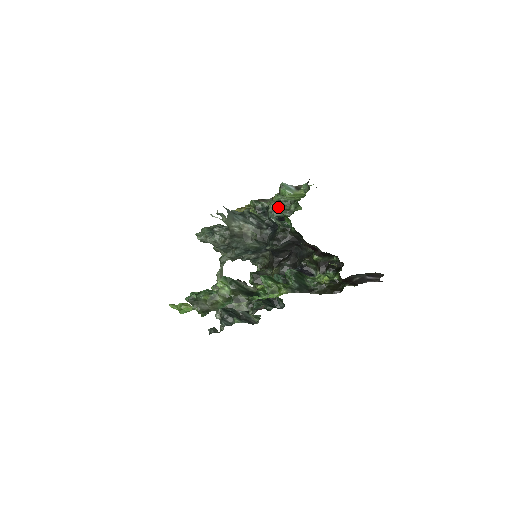
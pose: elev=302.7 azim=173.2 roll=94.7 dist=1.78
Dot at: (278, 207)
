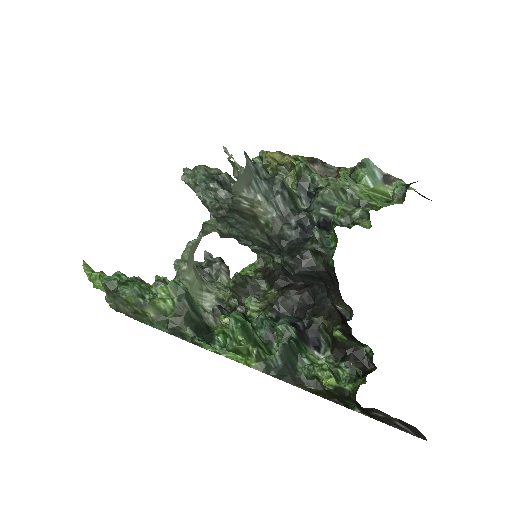
Dot at: (334, 201)
